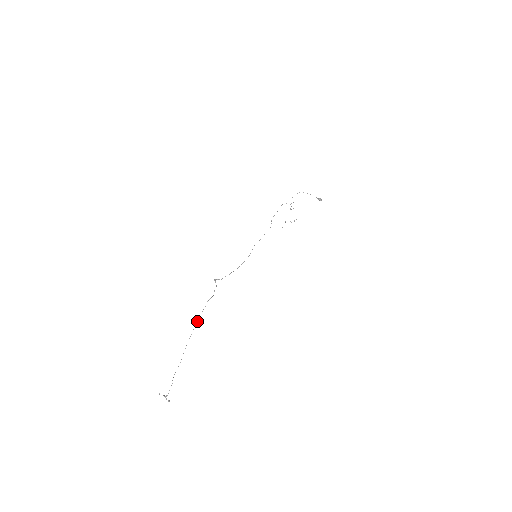
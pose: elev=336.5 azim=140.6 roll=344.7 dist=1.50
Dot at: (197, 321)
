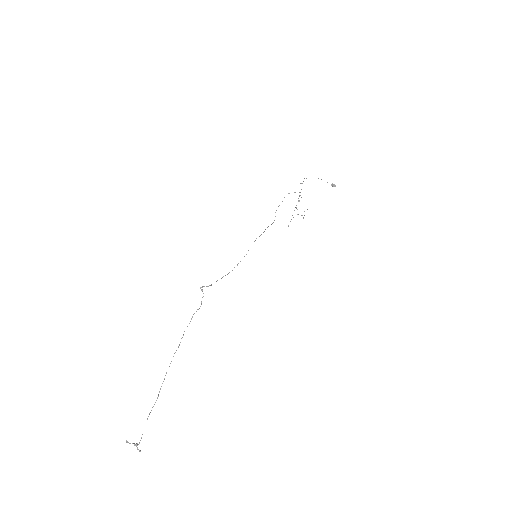
Dot at: occluded
